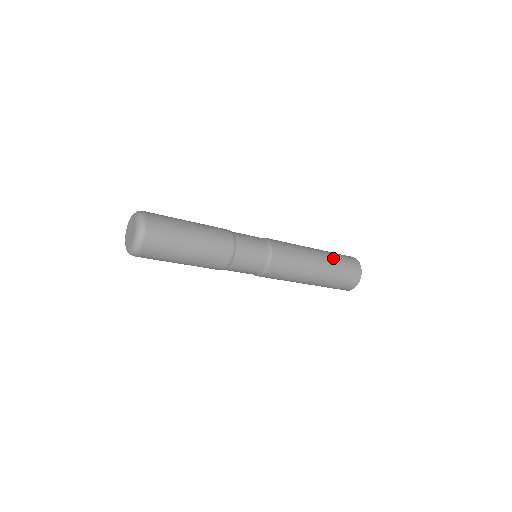
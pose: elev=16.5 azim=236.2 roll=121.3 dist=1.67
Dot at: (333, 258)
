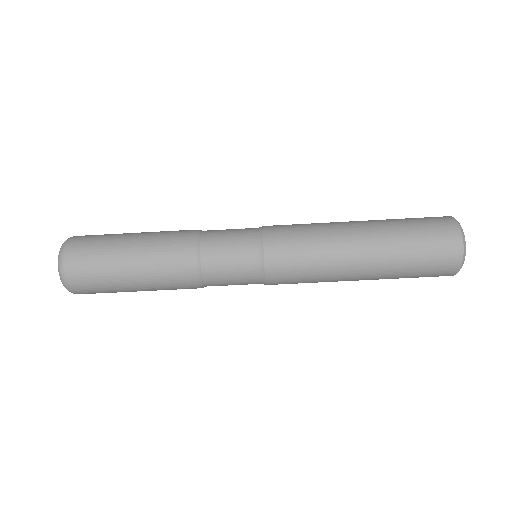
Dot at: occluded
